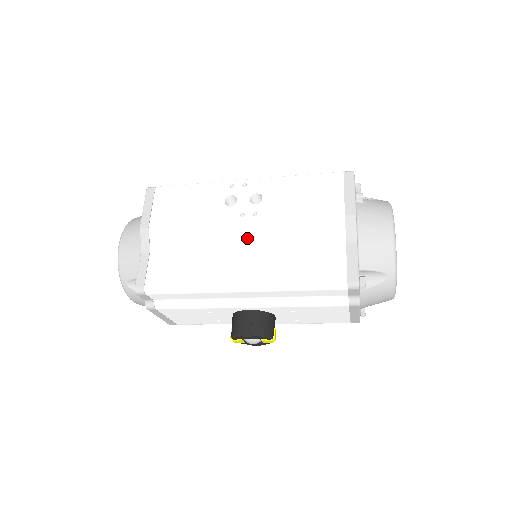
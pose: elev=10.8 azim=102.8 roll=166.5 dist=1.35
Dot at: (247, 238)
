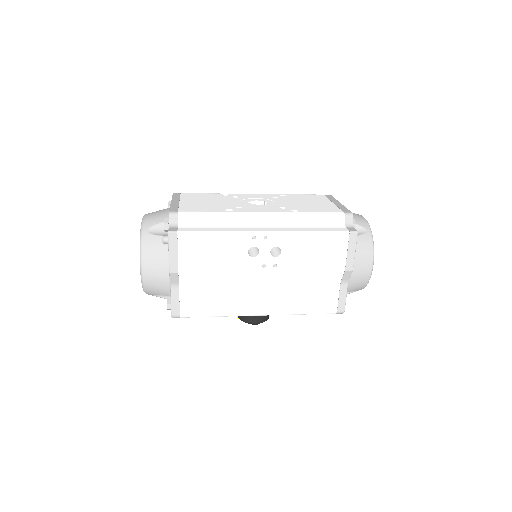
Dot at: (266, 280)
